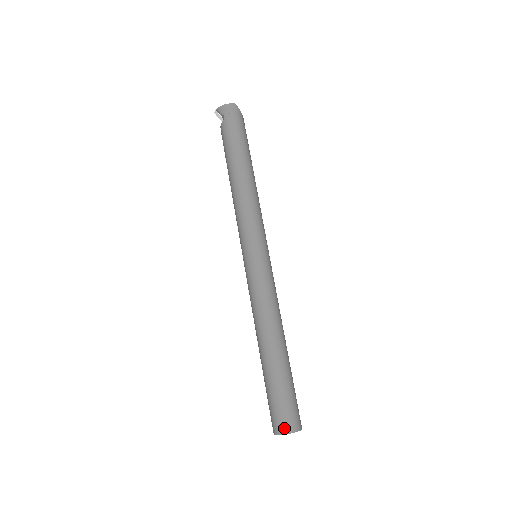
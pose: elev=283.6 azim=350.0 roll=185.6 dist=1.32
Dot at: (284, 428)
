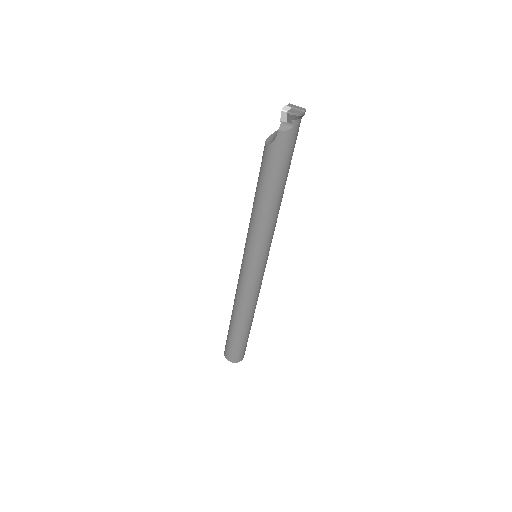
Dot at: (242, 359)
